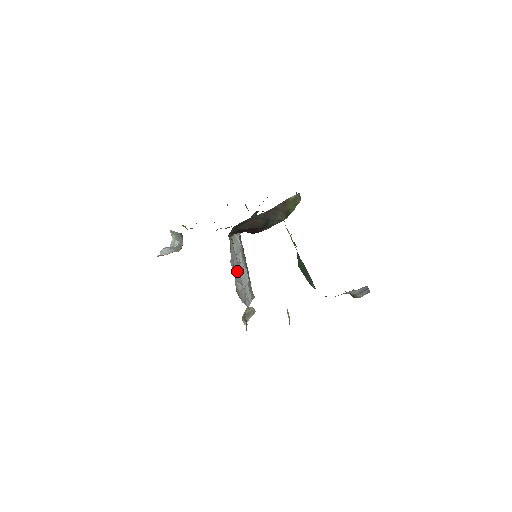
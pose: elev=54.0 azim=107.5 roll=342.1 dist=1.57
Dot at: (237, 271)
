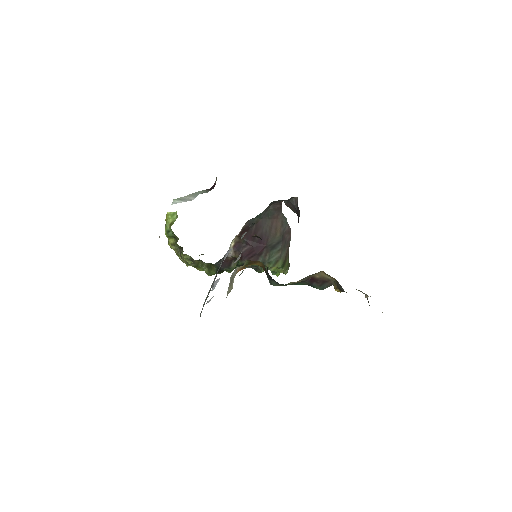
Dot at: occluded
